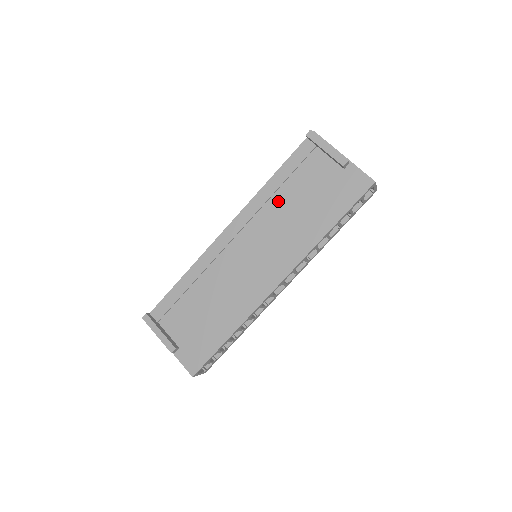
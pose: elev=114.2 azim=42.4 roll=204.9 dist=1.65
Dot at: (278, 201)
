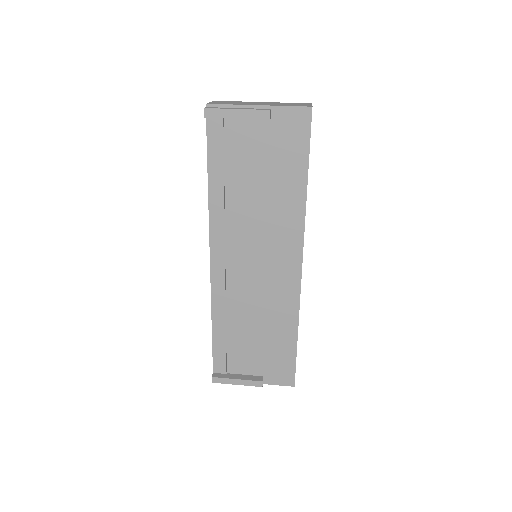
Dot at: (235, 199)
